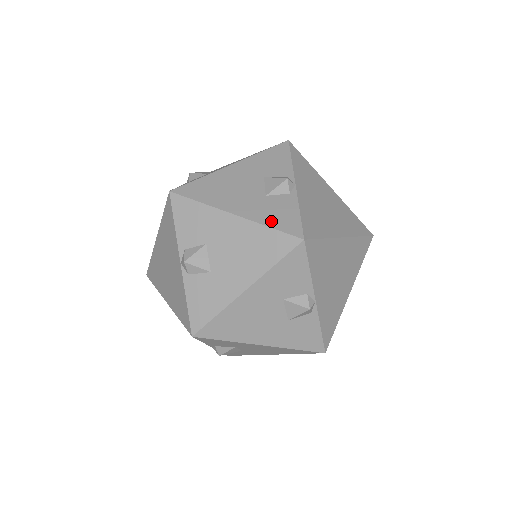
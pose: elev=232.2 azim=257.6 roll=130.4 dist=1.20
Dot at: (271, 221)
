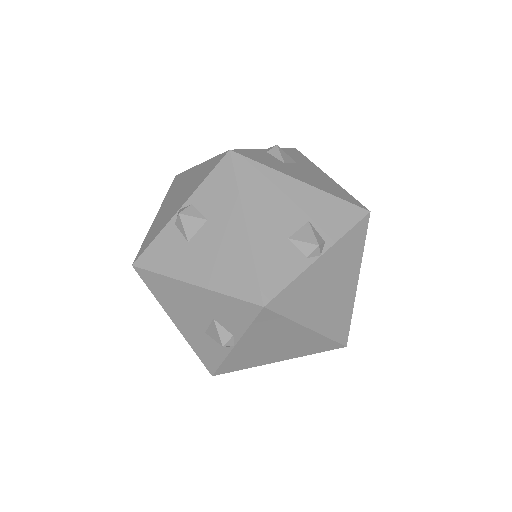
Dot at: occluded
